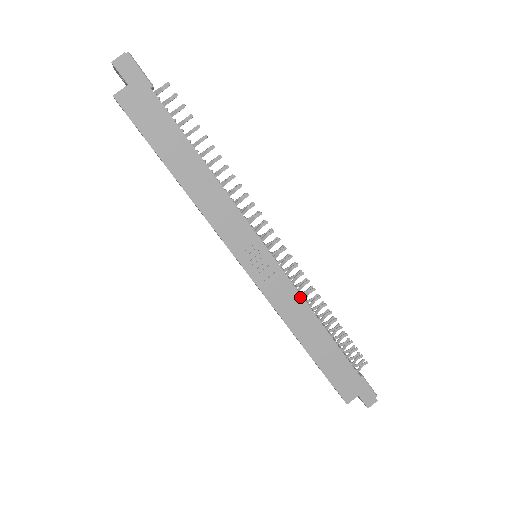
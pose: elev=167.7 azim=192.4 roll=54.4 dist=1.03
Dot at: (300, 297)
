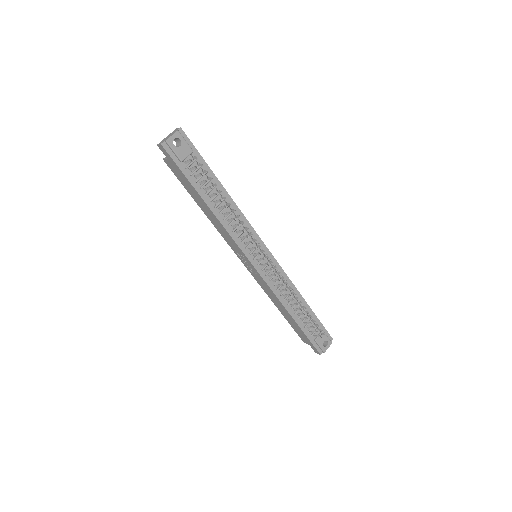
Dot at: (272, 291)
